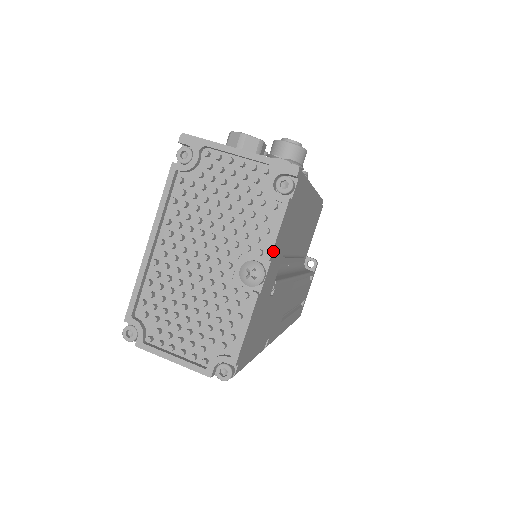
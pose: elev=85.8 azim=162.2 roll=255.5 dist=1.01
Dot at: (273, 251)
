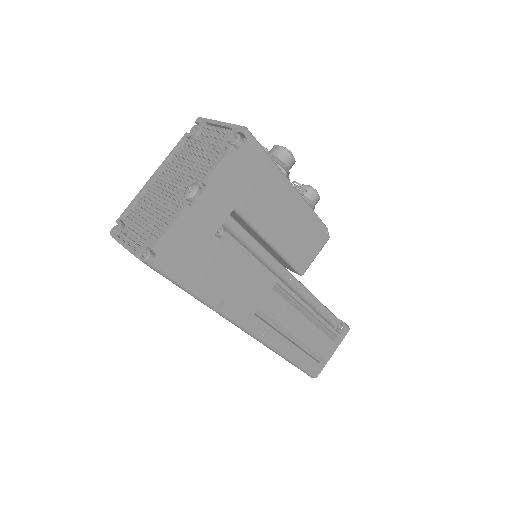
Dot at: (210, 179)
